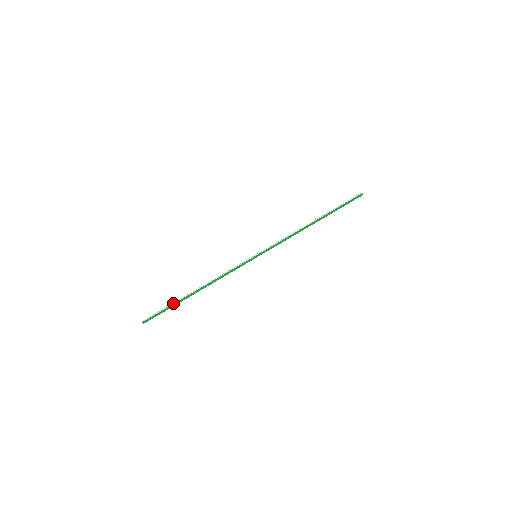
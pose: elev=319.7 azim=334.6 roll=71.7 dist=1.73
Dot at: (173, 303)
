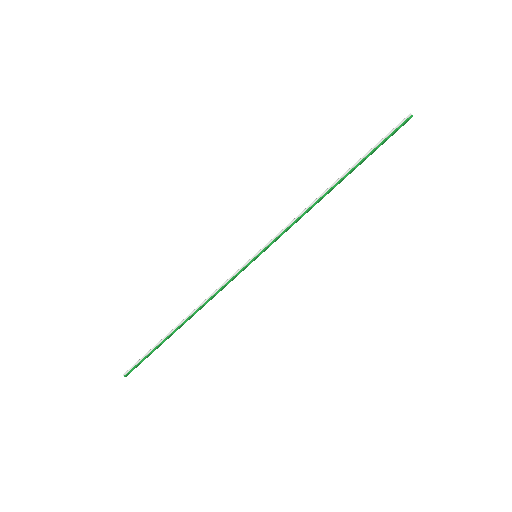
Dot at: (156, 345)
